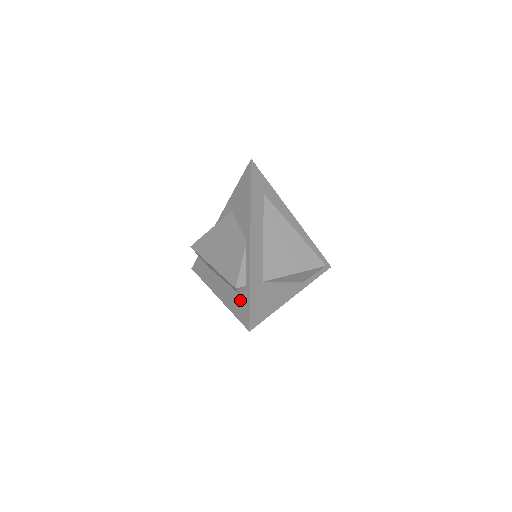
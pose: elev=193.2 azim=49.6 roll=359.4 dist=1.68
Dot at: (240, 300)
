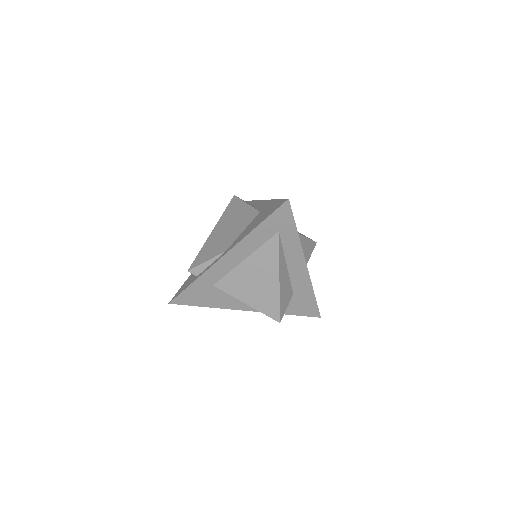
Dot at: (192, 278)
